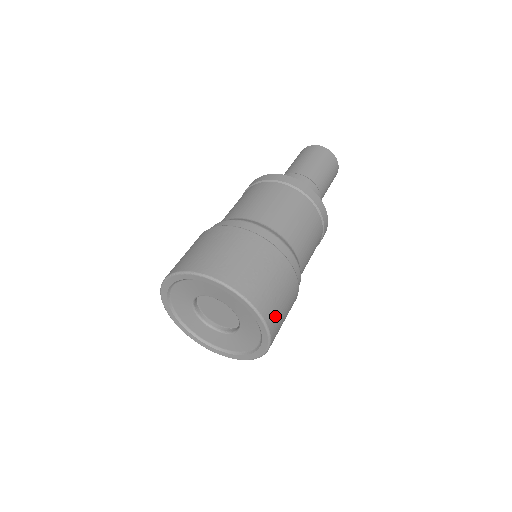
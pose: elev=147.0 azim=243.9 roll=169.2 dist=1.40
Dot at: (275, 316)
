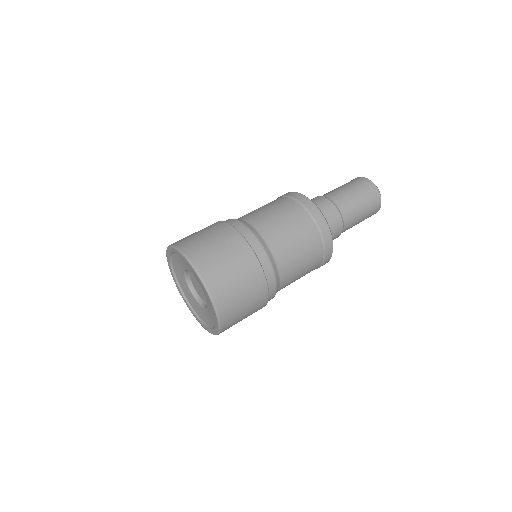
Dot at: (231, 315)
